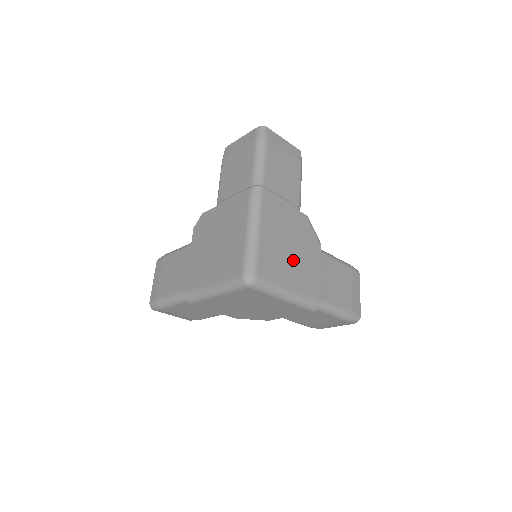
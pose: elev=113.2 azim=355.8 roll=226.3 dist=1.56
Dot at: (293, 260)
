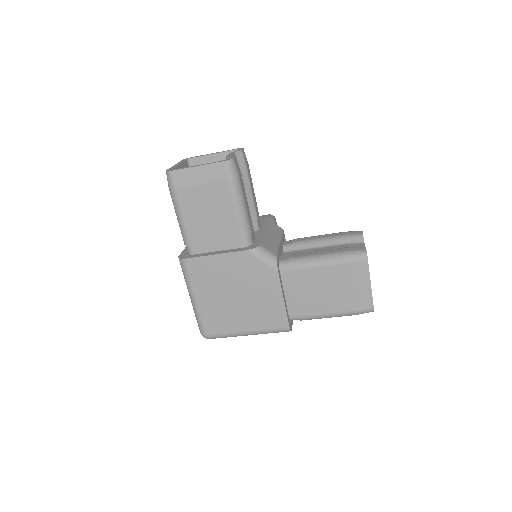
Dot at: (243, 305)
